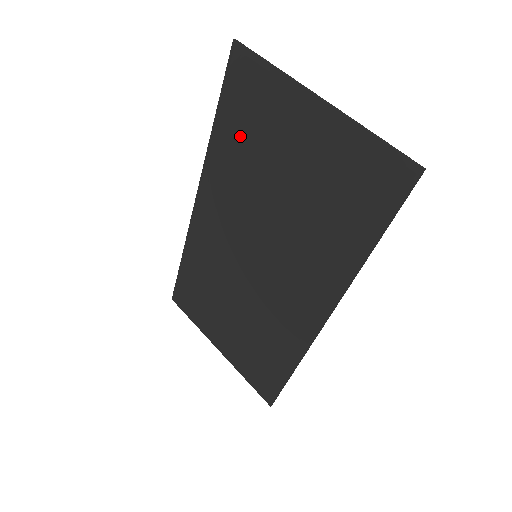
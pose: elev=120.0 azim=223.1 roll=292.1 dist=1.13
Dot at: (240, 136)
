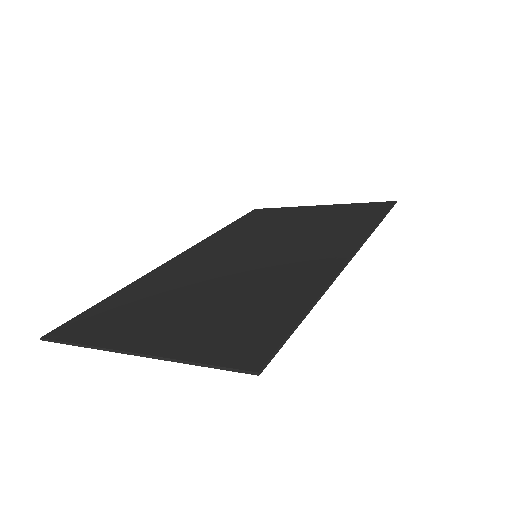
Dot at: (252, 224)
